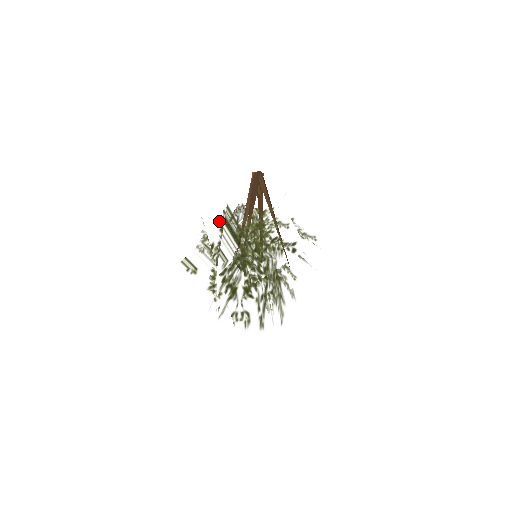
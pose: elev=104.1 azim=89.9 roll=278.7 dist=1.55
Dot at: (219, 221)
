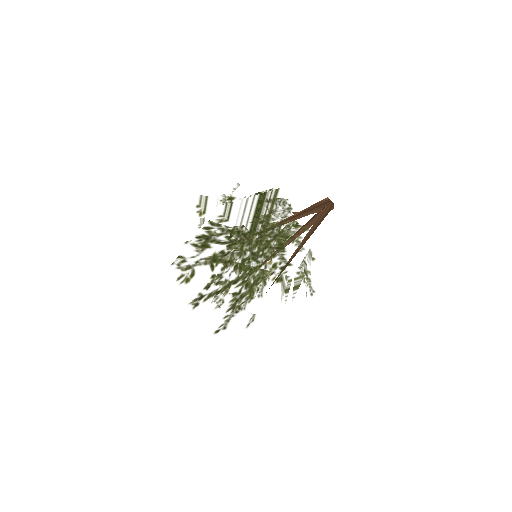
Dot at: occluded
